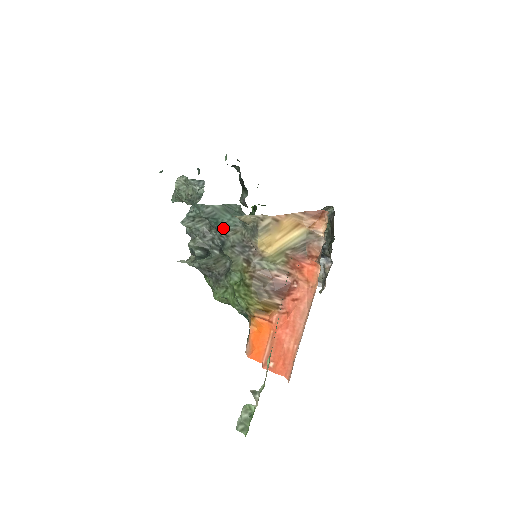
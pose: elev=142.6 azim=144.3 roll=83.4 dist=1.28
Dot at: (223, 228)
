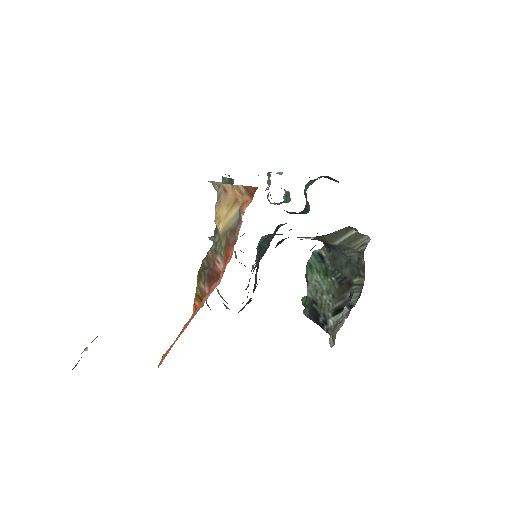
Dot at: occluded
